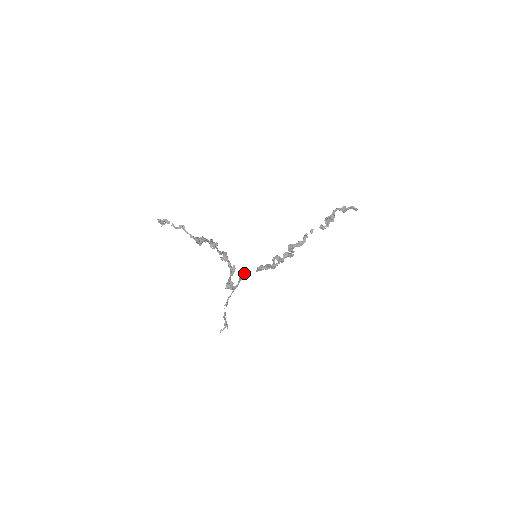
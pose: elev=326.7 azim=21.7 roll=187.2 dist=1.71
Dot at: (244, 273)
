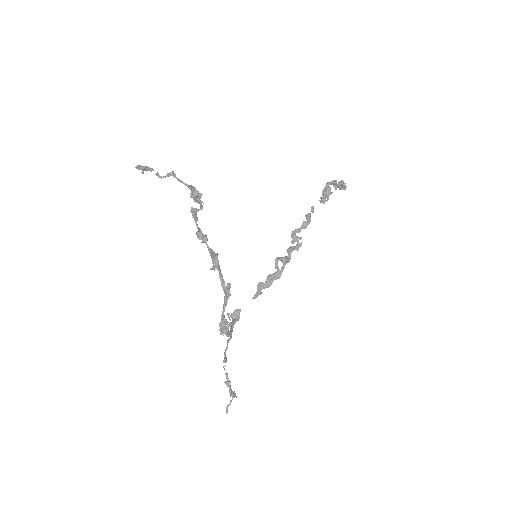
Dot at: (236, 312)
